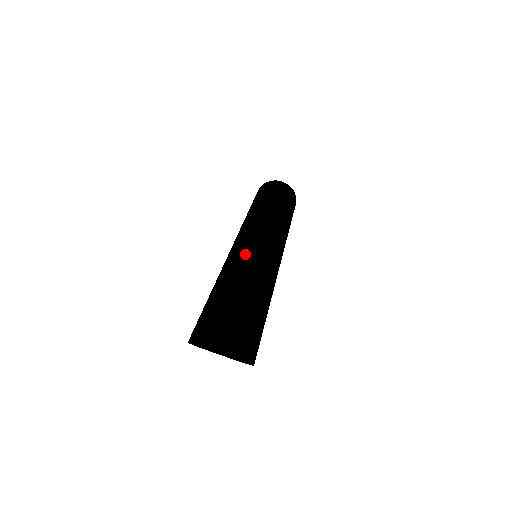
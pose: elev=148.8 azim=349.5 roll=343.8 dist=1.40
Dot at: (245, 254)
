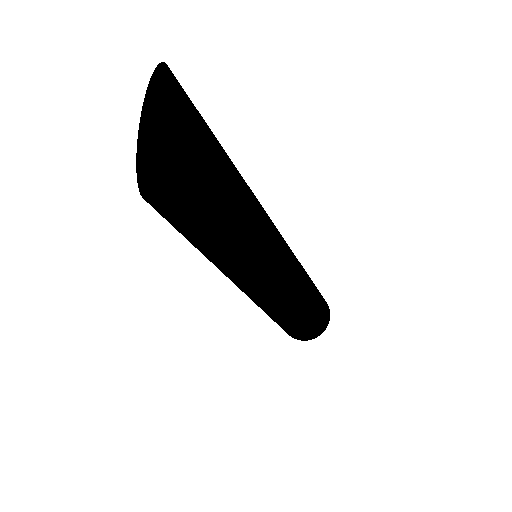
Dot at: occluded
